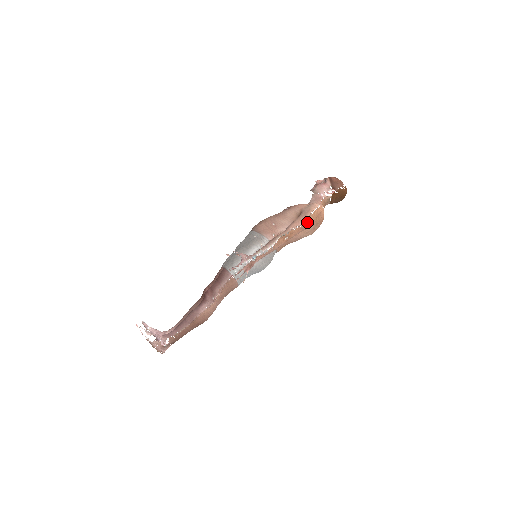
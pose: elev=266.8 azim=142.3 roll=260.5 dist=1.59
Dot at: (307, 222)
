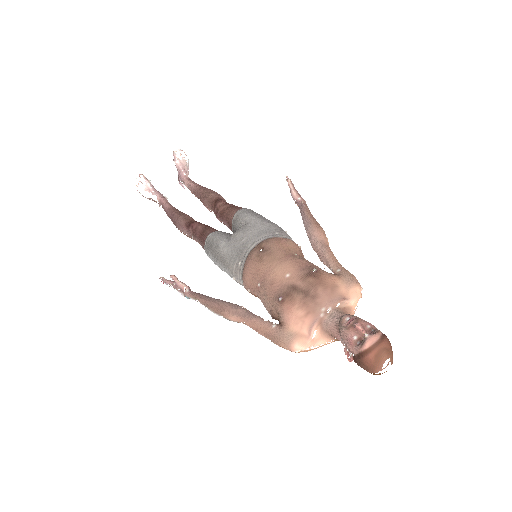
Dot at: (270, 339)
